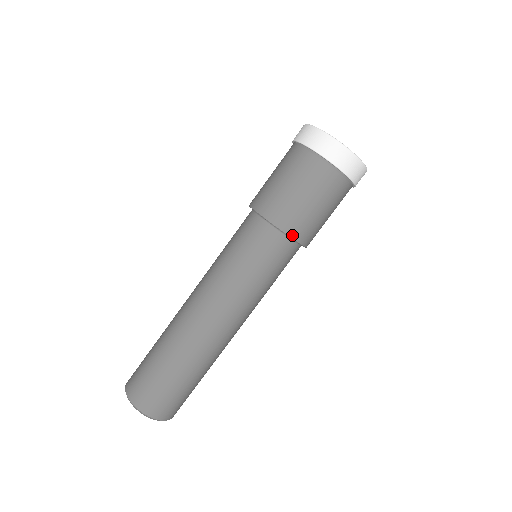
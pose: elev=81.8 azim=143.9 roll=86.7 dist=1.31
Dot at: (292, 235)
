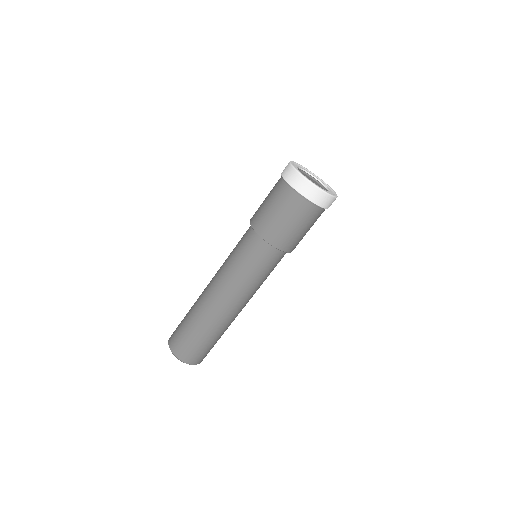
Dot at: (266, 239)
